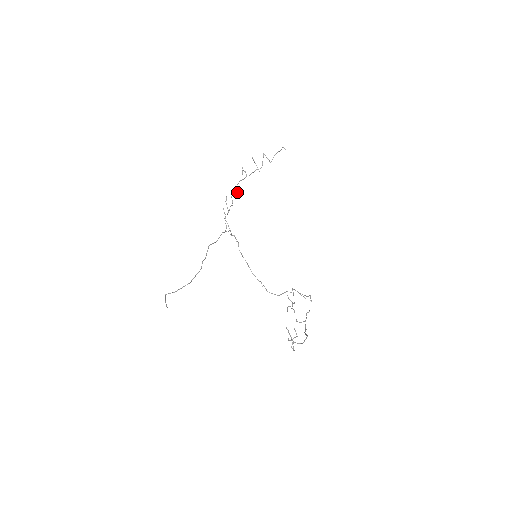
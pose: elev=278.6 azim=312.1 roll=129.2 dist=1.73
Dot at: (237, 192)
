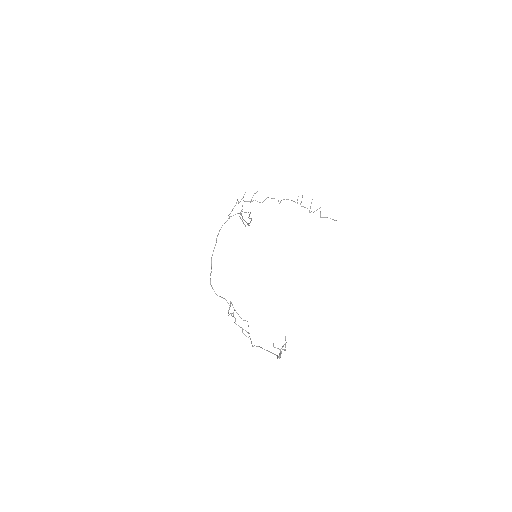
Dot at: occluded
